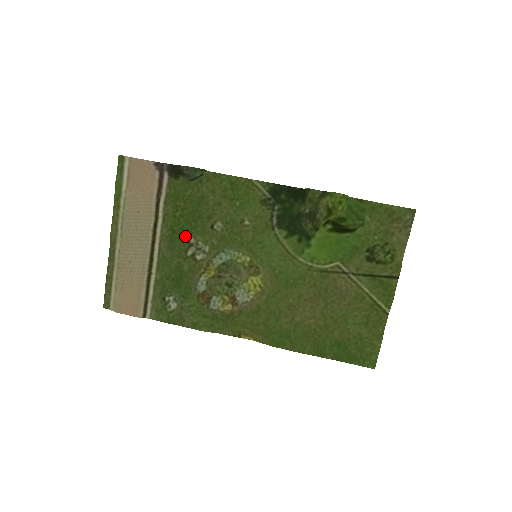
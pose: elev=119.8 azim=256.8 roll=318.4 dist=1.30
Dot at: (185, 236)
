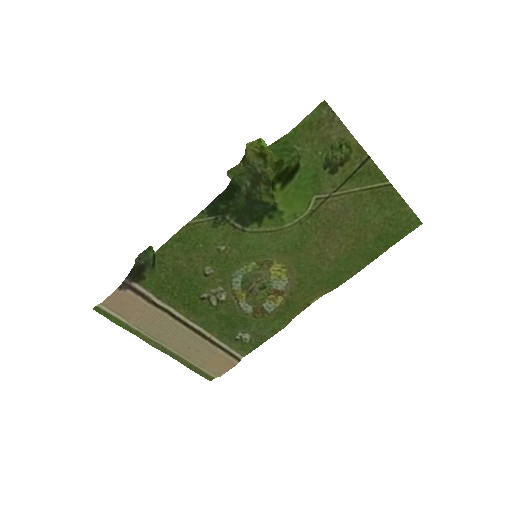
Dot at: (198, 299)
